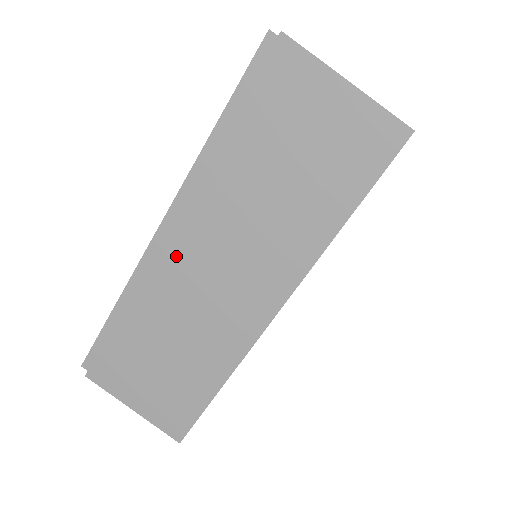
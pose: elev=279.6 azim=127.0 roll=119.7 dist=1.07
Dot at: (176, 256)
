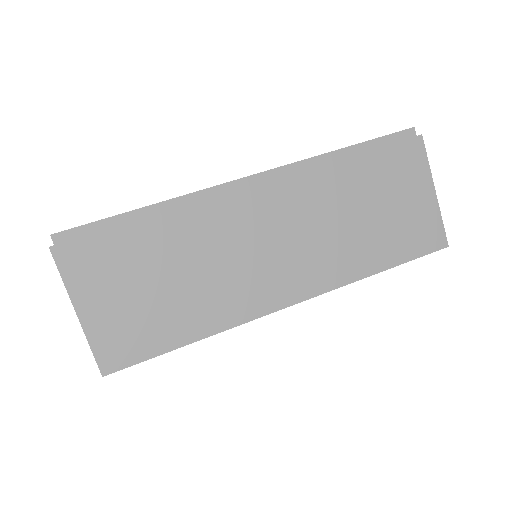
Dot at: (249, 207)
